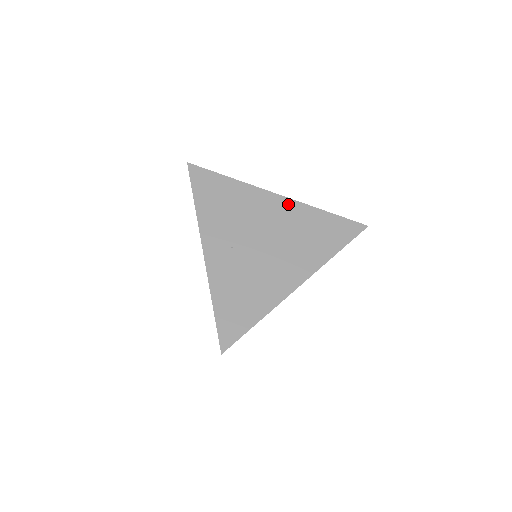
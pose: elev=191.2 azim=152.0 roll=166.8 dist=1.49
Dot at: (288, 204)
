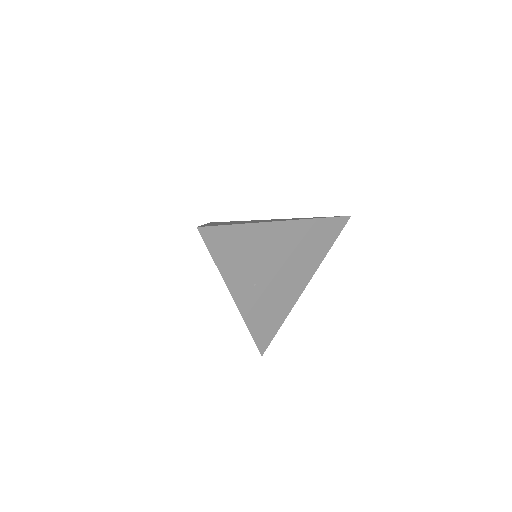
Dot at: (292, 226)
